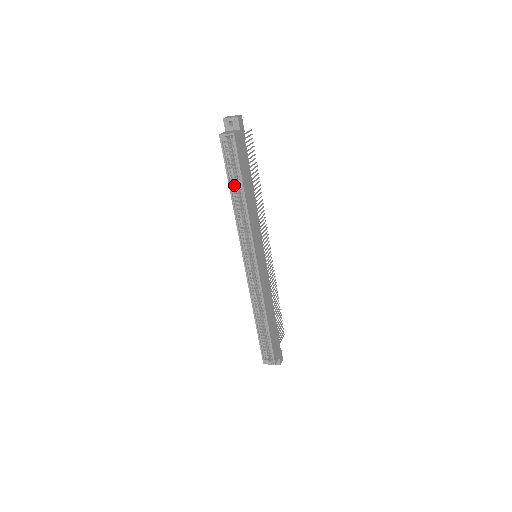
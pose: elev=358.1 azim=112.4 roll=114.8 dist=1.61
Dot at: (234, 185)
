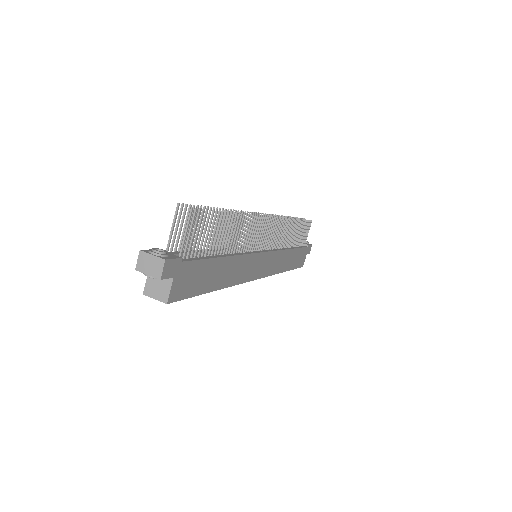
Dot at: occluded
